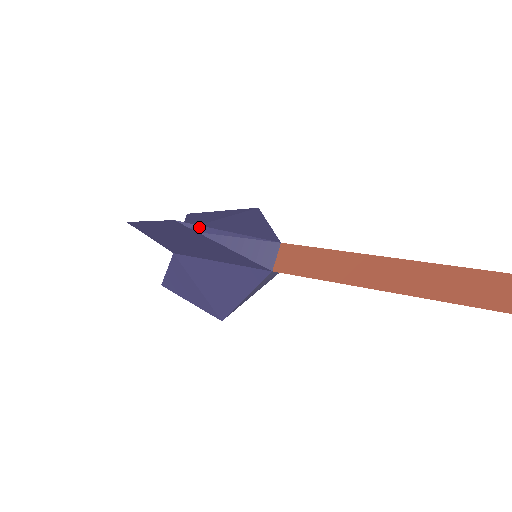
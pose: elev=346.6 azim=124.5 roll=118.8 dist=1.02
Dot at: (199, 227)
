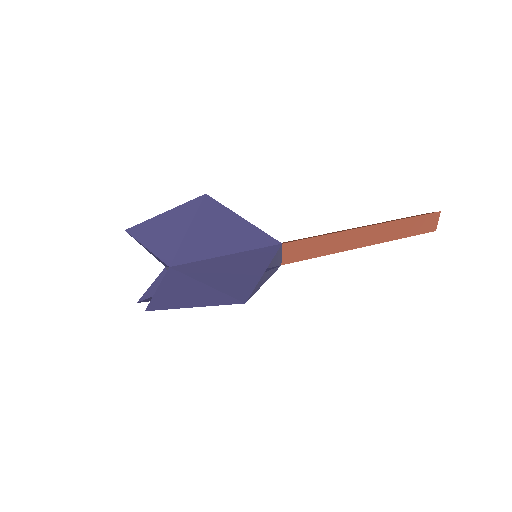
Dot at: (255, 289)
